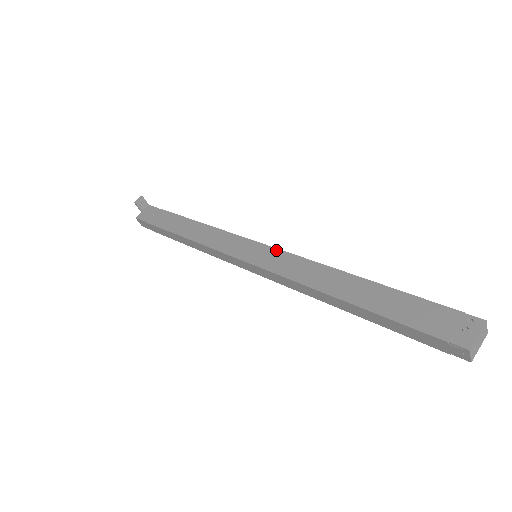
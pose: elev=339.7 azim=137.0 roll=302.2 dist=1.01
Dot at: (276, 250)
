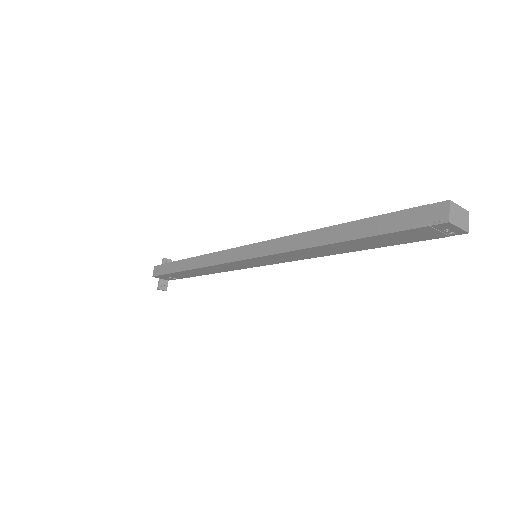
Dot at: occluded
